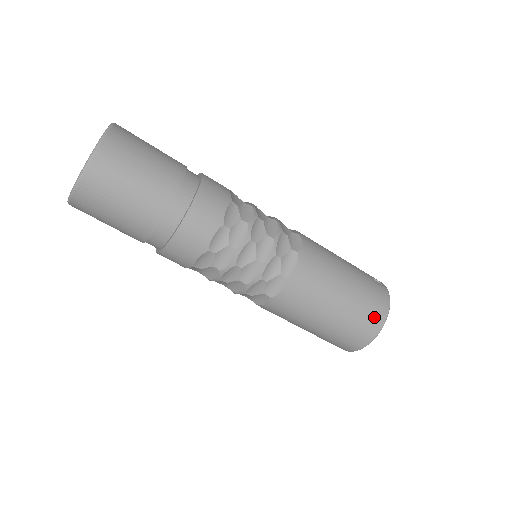
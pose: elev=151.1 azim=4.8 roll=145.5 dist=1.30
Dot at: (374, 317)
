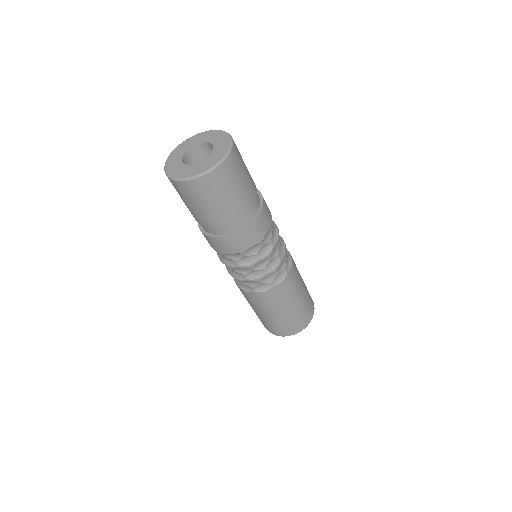
Dot at: (285, 331)
